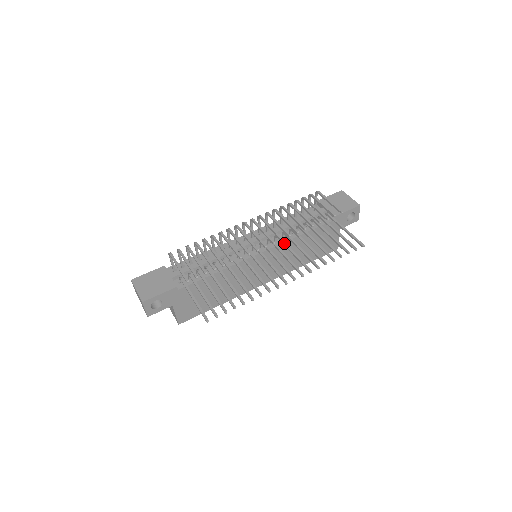
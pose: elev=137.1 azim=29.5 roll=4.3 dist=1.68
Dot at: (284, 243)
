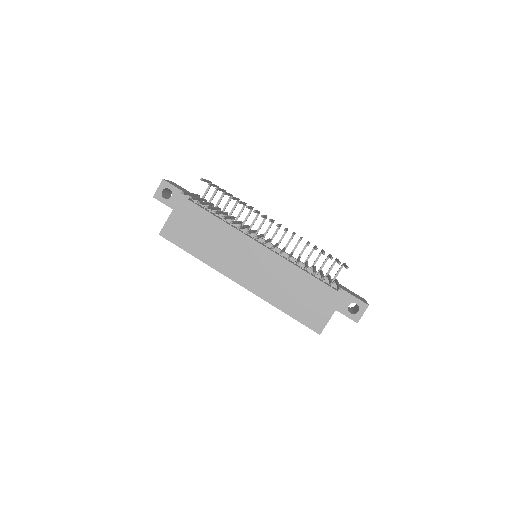
Dot at: (284, 248)
